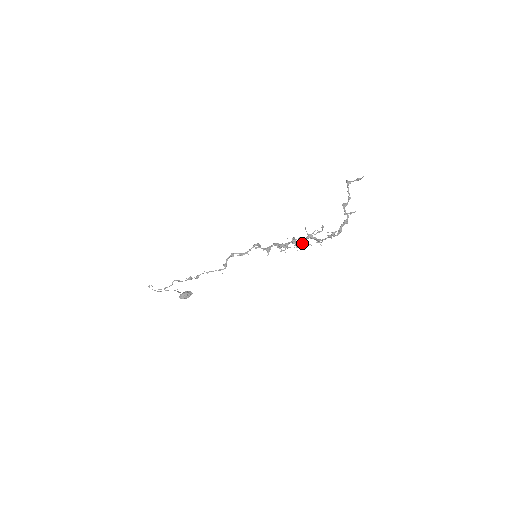
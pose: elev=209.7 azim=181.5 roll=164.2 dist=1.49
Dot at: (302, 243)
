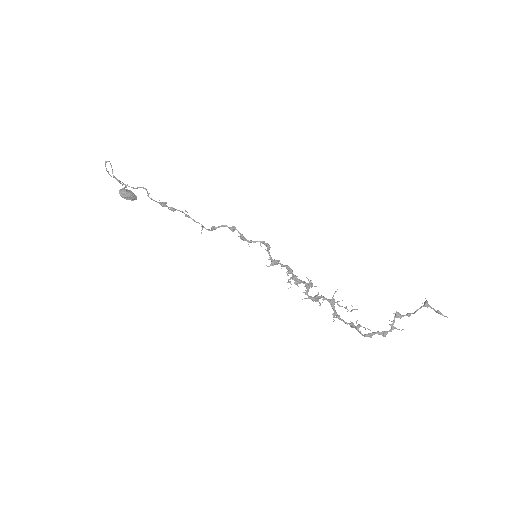
Dot at: (317, 297)
